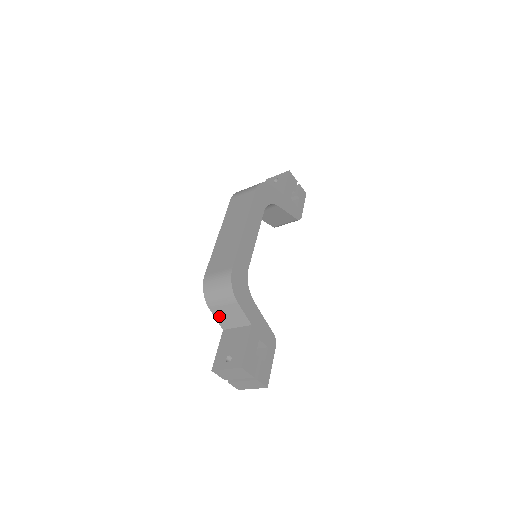
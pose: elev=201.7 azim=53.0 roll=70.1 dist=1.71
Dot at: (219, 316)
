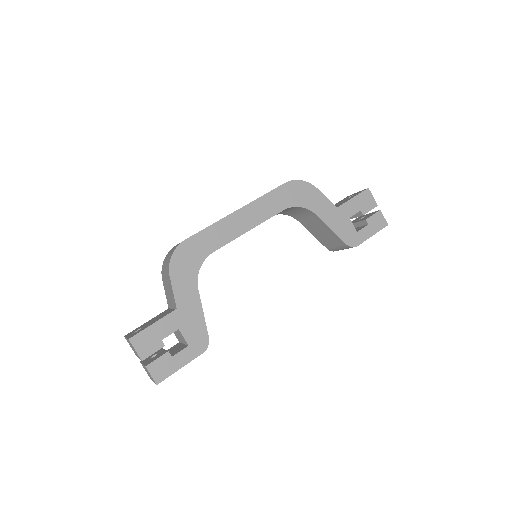
Dot at: (166, 289)
